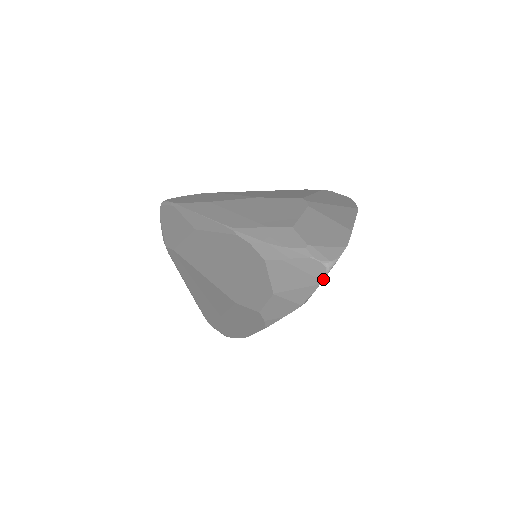
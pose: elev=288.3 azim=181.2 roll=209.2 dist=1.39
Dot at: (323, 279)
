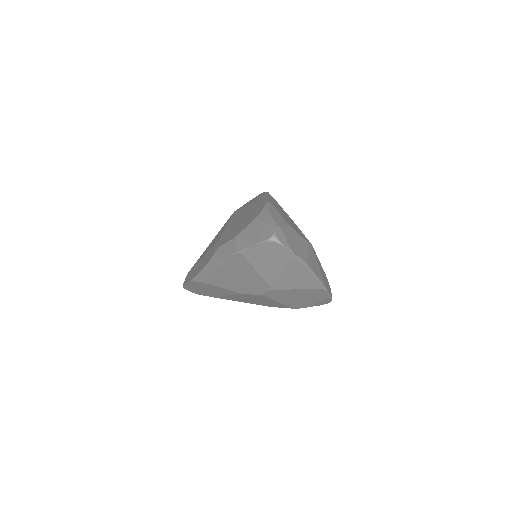
Dot at: (263, 241)
